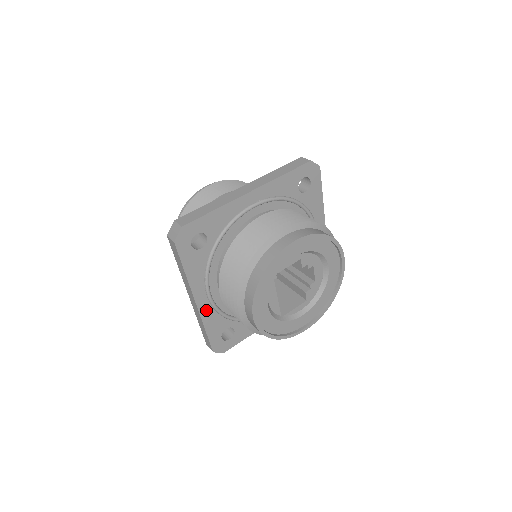
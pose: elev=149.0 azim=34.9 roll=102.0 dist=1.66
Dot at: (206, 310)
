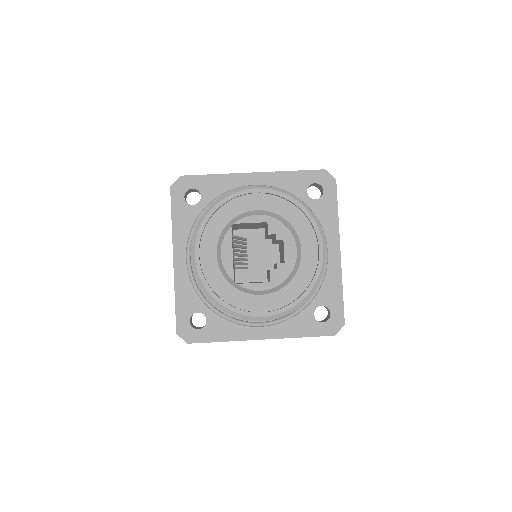
Dot at: (182, 275)
